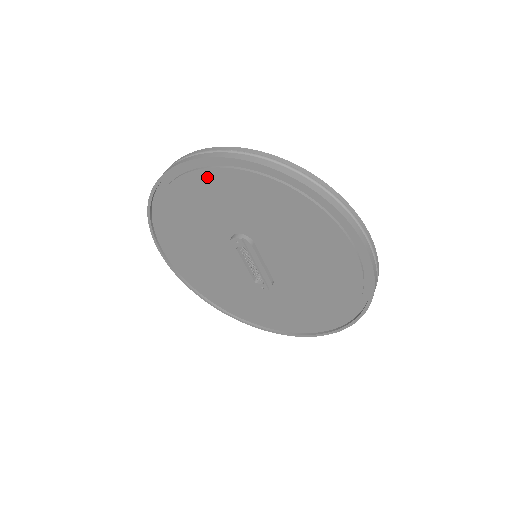
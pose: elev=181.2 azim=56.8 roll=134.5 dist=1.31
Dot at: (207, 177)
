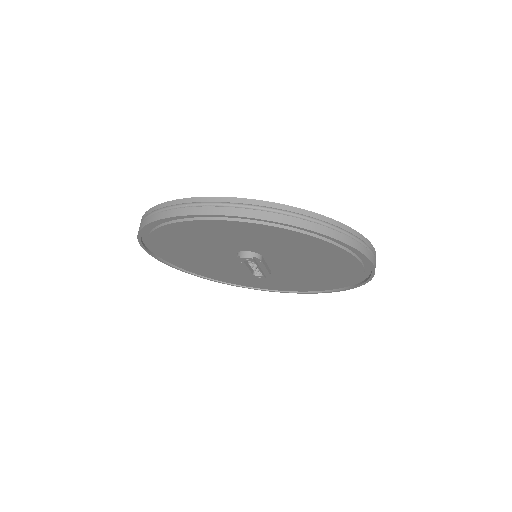
Dot at: (230, 225)
